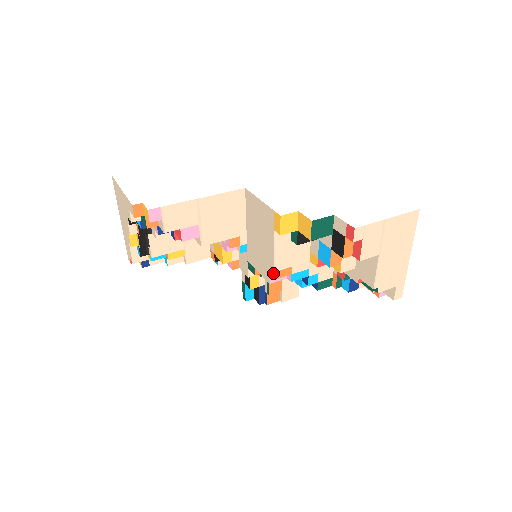
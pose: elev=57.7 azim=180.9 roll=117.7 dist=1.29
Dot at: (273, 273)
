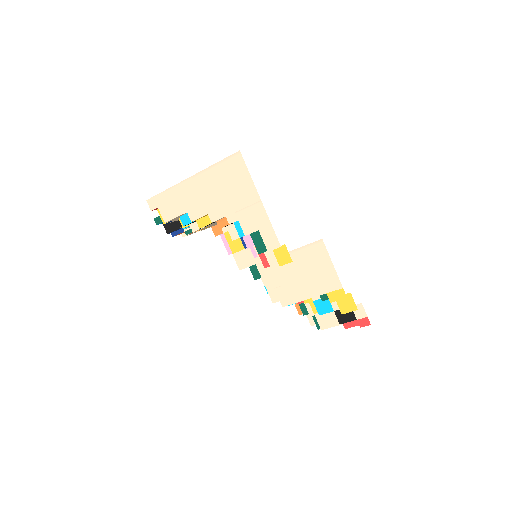
Dot at: occluded
